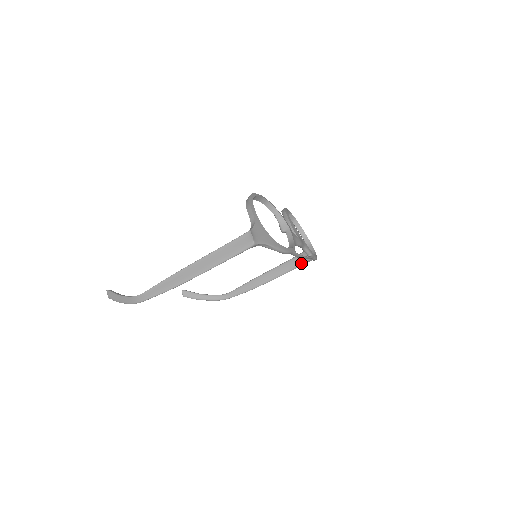
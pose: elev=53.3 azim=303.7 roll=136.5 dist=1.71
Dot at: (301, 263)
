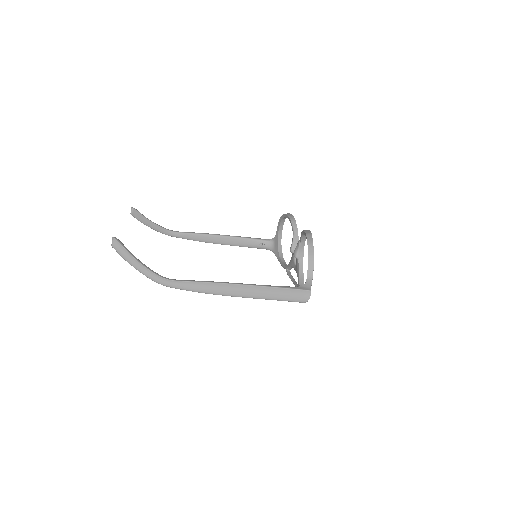
Dot at: (259, 247)
